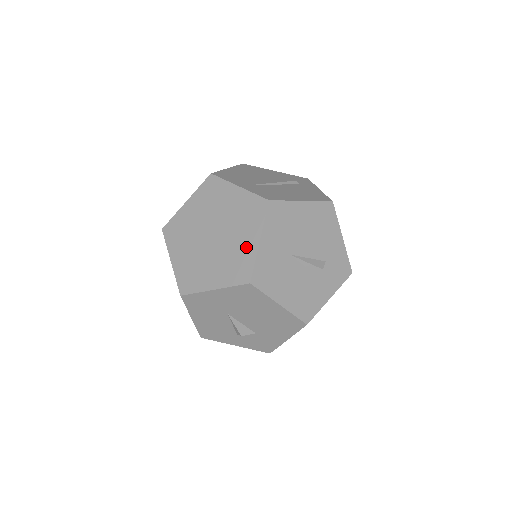
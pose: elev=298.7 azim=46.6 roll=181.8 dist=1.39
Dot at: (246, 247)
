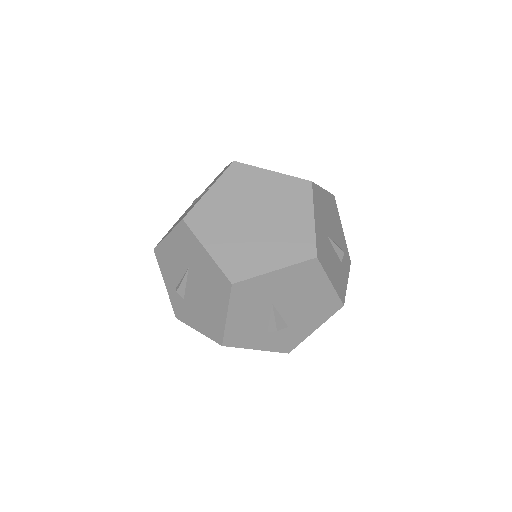
Dot at: (301, 225)
